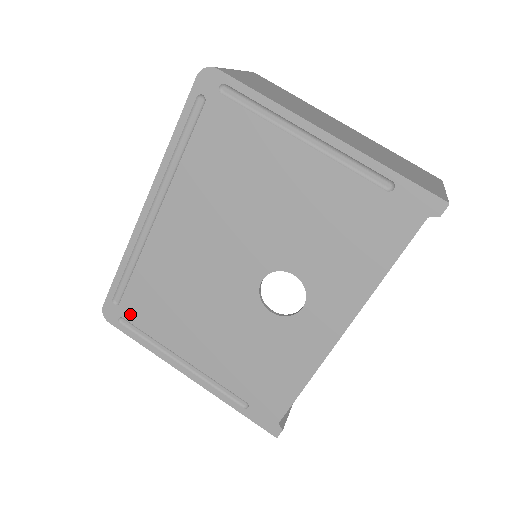
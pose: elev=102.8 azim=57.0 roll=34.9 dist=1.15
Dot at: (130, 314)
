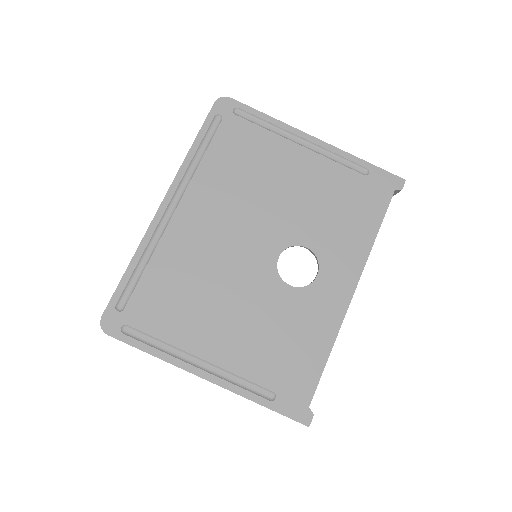
Dot at: (137, 318)
